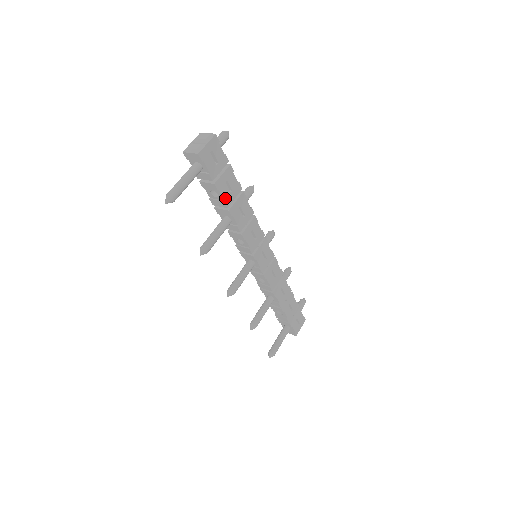
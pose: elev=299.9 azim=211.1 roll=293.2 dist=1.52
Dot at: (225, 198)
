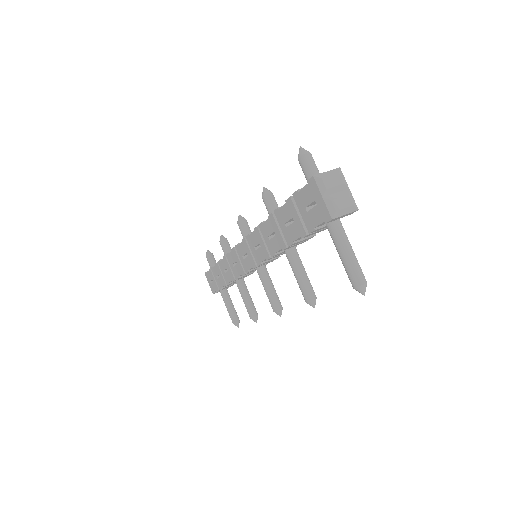
Dot at: occluded
